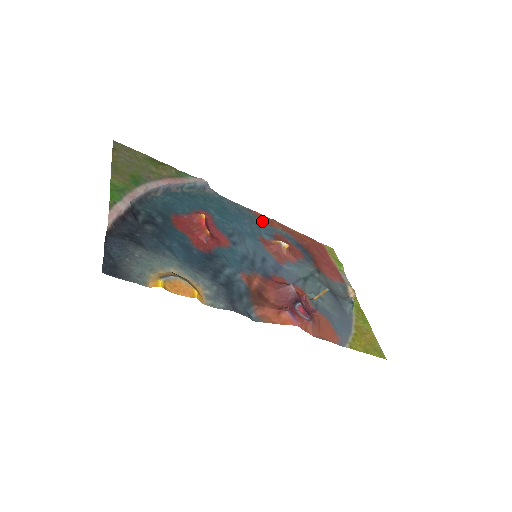
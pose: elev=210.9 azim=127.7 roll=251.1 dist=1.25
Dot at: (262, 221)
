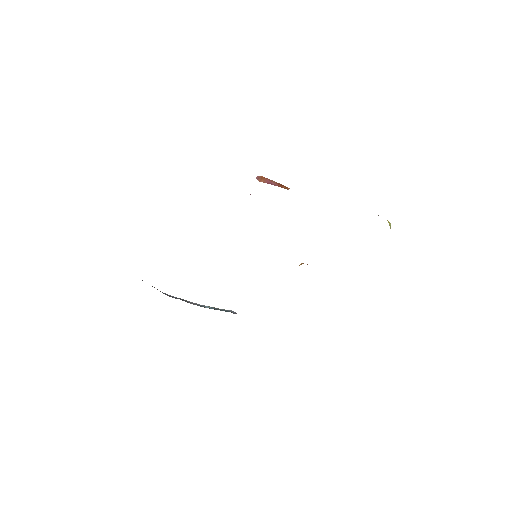
Dot at: occluded
